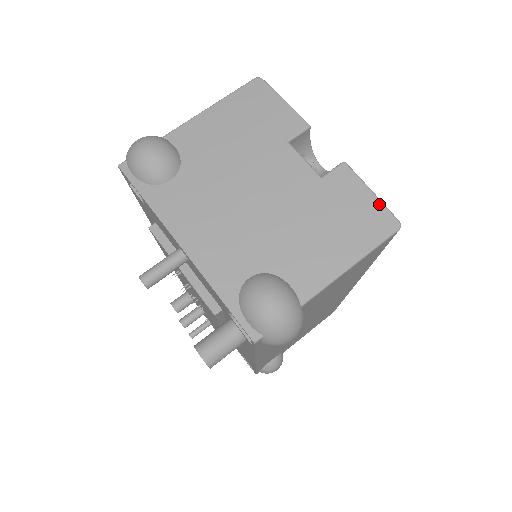
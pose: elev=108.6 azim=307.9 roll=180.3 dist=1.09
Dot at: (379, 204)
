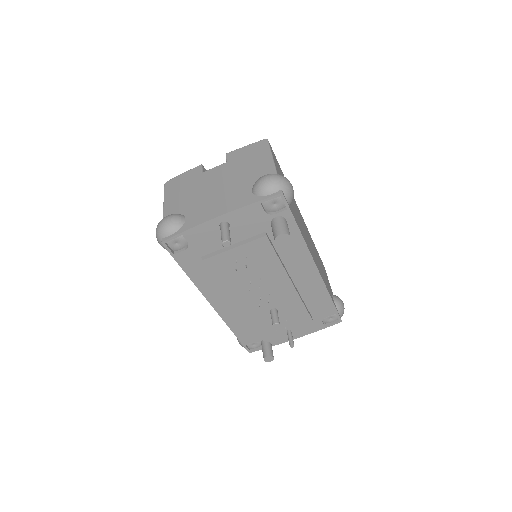
Dot at: (252, 144)
